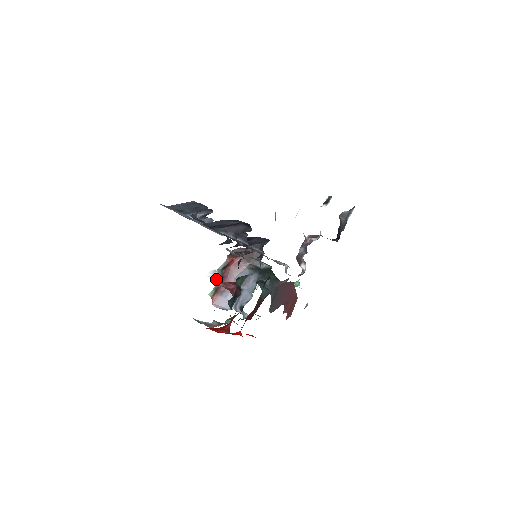
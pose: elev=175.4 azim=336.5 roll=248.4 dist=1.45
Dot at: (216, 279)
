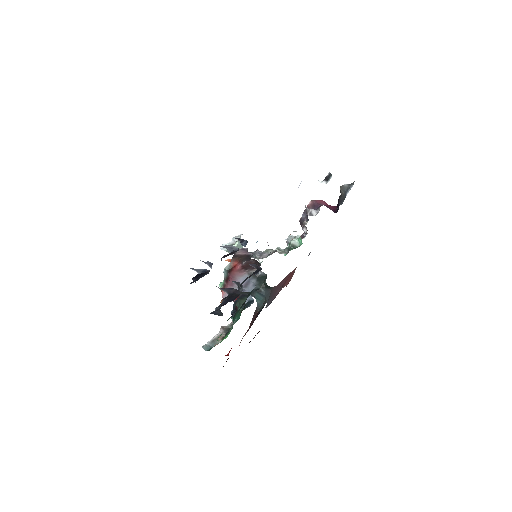
Dot at: (224, 277)
